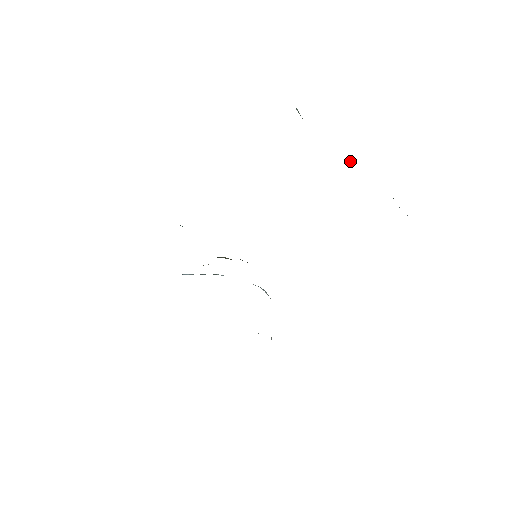
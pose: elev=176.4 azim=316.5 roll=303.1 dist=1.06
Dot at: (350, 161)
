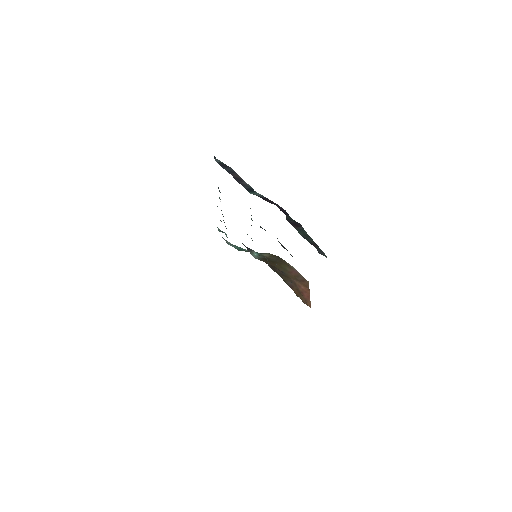
Dot at: occluded
